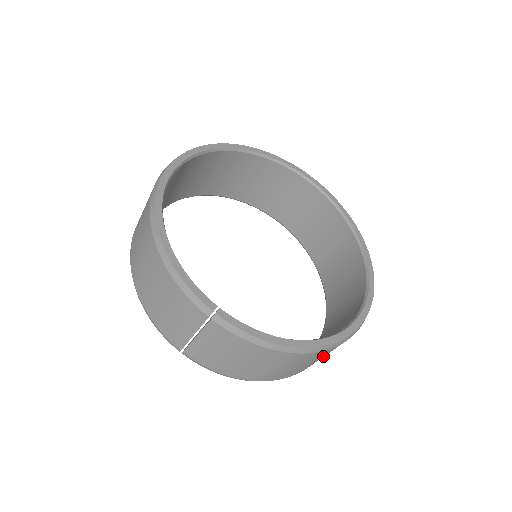
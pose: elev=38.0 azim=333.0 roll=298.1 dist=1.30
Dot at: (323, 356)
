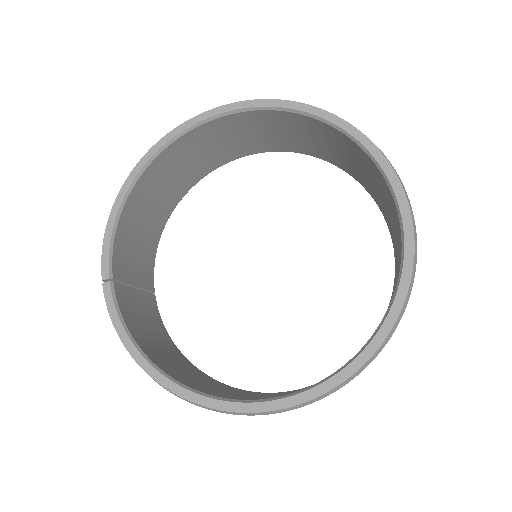
Dot at: occluded
